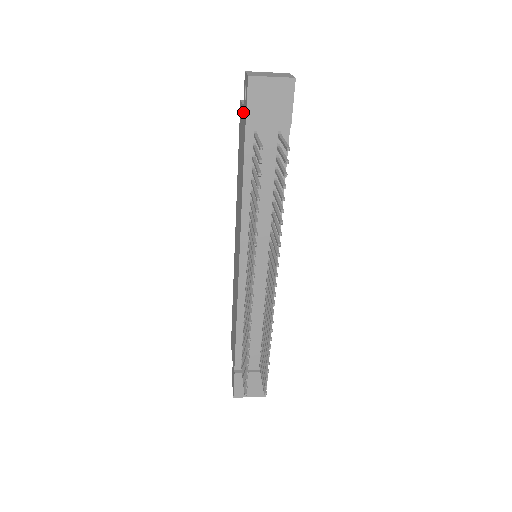
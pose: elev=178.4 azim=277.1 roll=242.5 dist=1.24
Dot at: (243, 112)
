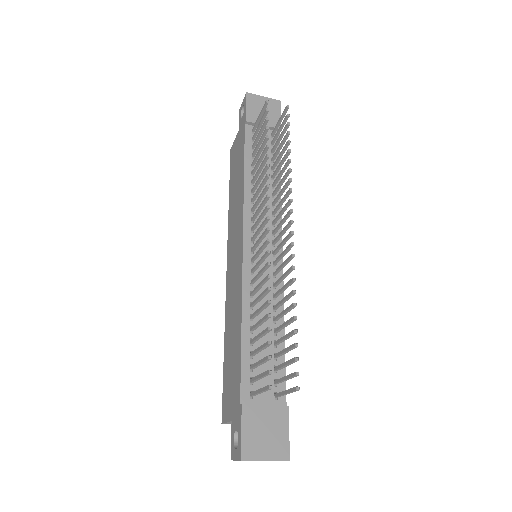
Dot at: (239, 132)
